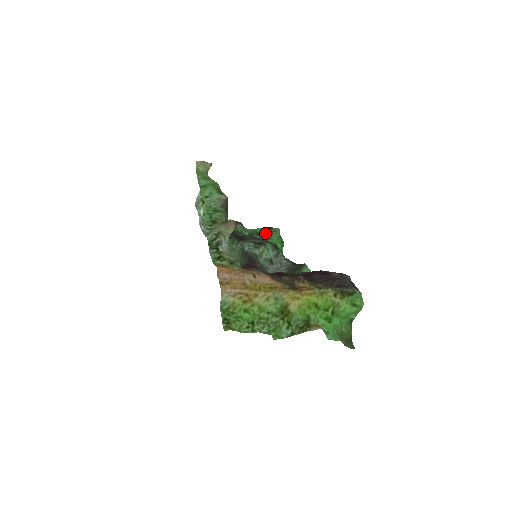
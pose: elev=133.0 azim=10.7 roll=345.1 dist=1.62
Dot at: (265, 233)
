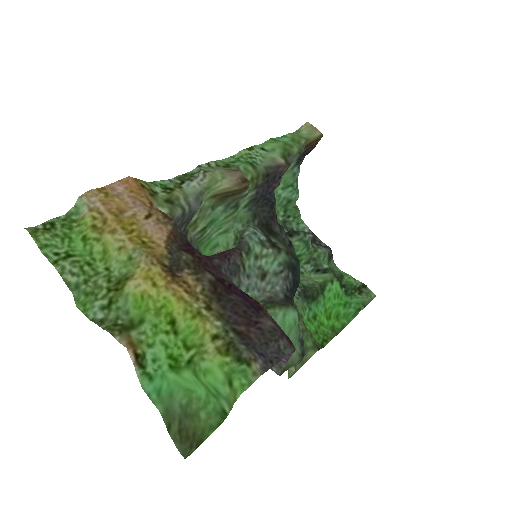
Dot at: (353, 286)
